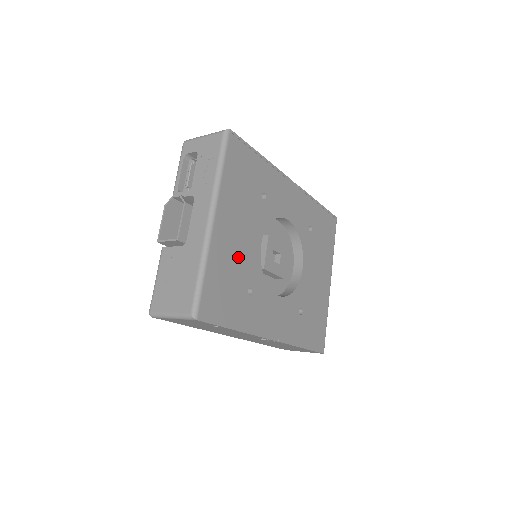
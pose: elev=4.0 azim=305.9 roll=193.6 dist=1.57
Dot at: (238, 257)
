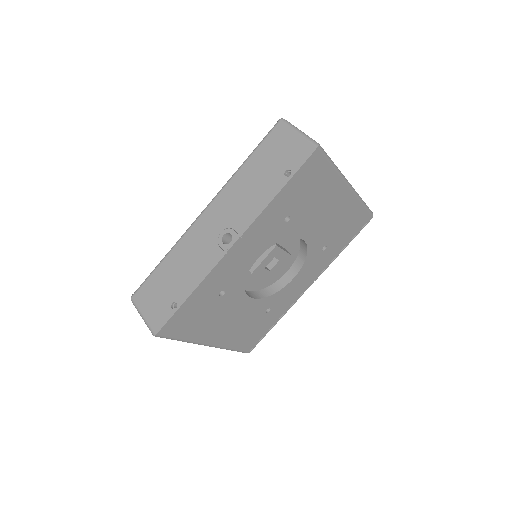
Dot at: (243, 322)
